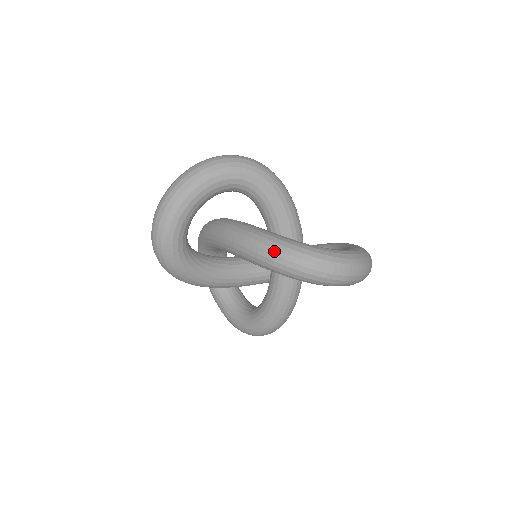
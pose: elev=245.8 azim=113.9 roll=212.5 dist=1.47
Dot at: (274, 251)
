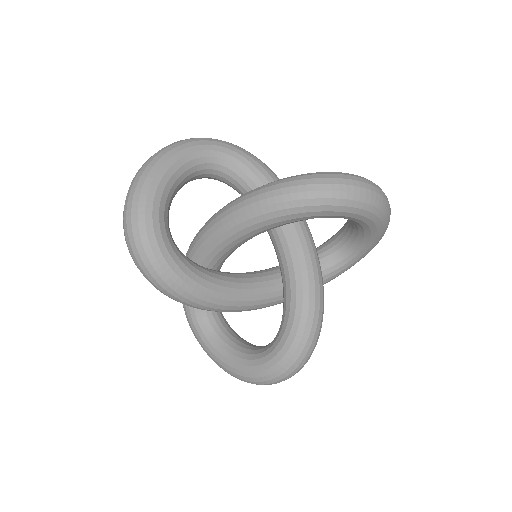
Dot at: (277, 186)
